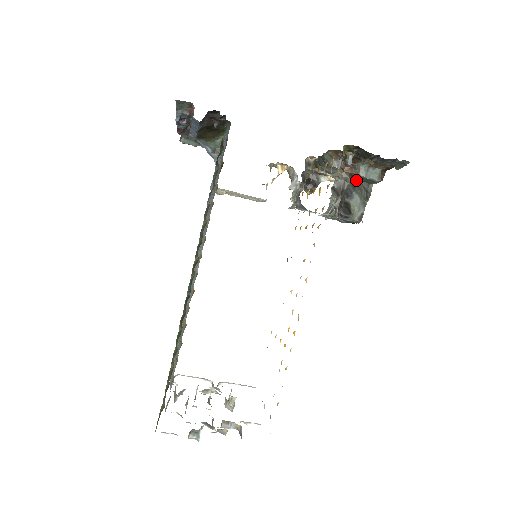
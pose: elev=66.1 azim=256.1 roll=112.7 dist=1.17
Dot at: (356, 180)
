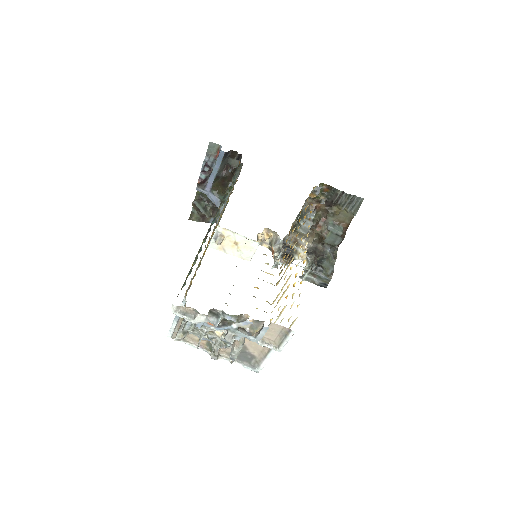
Dot at: (324, 248)
